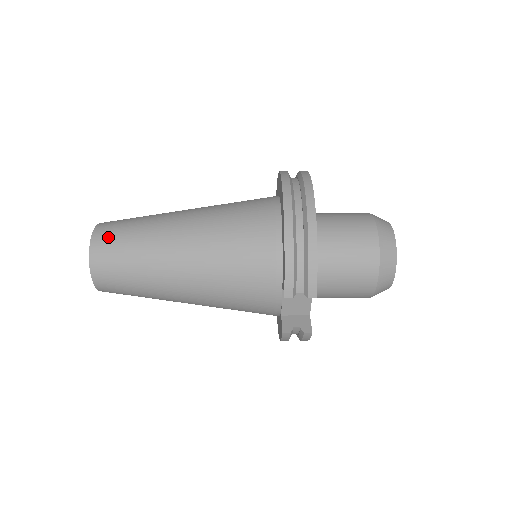
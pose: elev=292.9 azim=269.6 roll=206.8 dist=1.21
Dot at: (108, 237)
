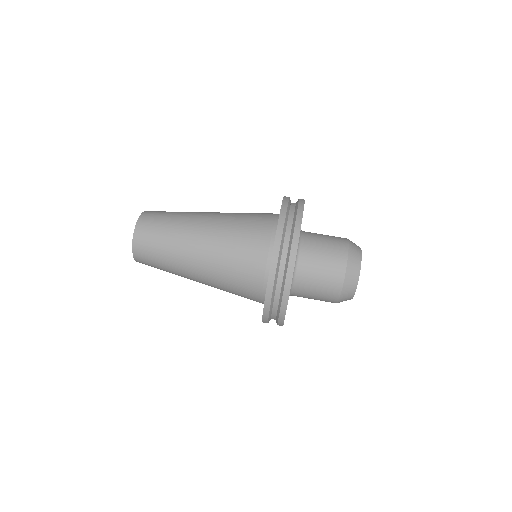
Dot at: (144, 247)
